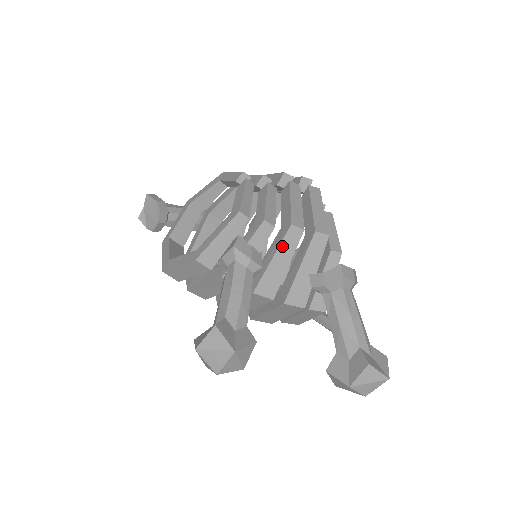
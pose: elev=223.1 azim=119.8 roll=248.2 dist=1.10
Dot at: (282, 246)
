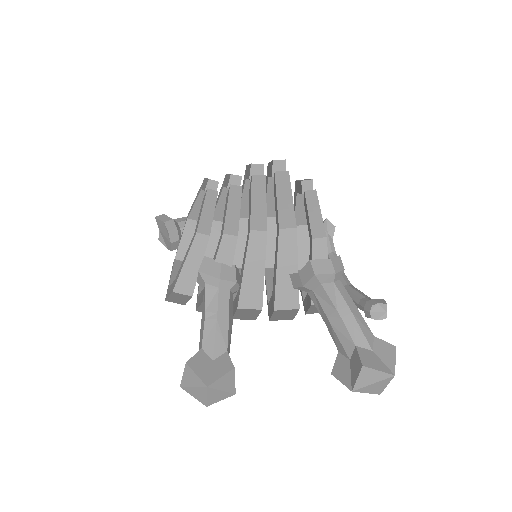
Dot at: (249, 255)
